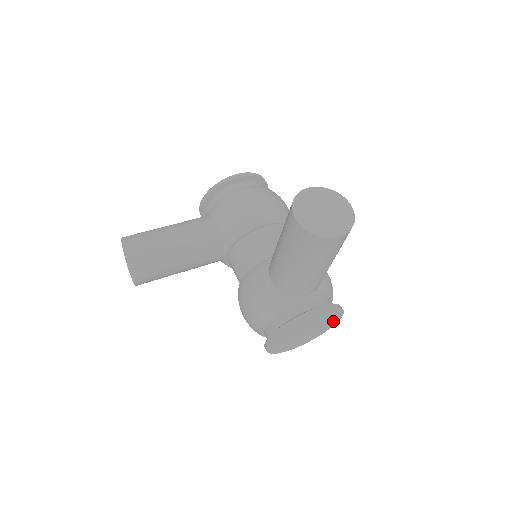
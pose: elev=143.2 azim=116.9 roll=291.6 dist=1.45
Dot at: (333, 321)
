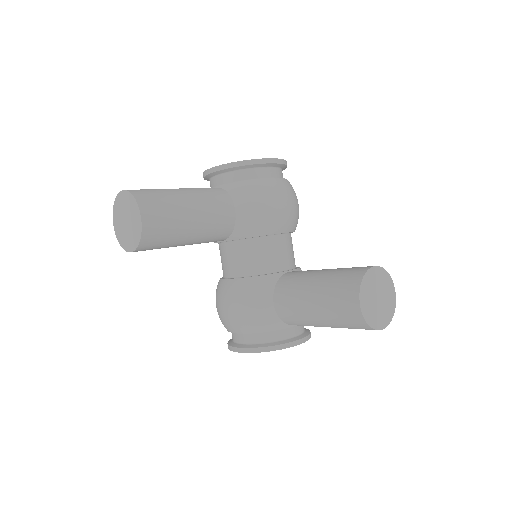
Dot at: occluded
